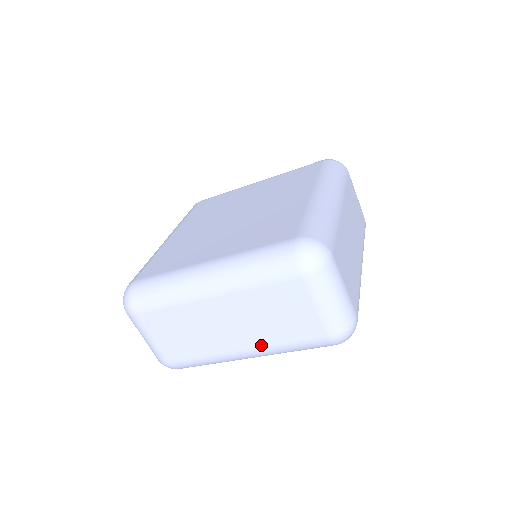
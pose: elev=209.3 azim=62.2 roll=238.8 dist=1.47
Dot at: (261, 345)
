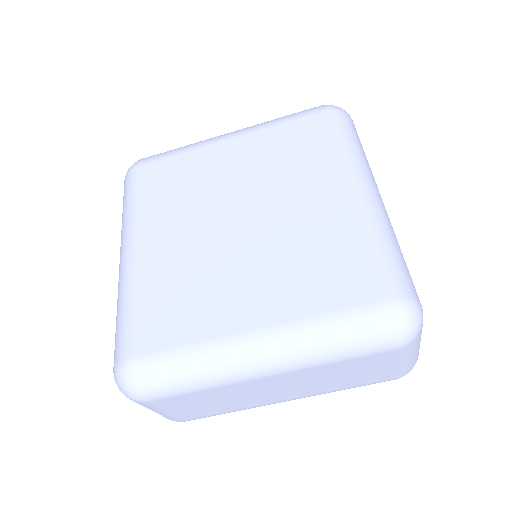
Dot at: (313, 394)
